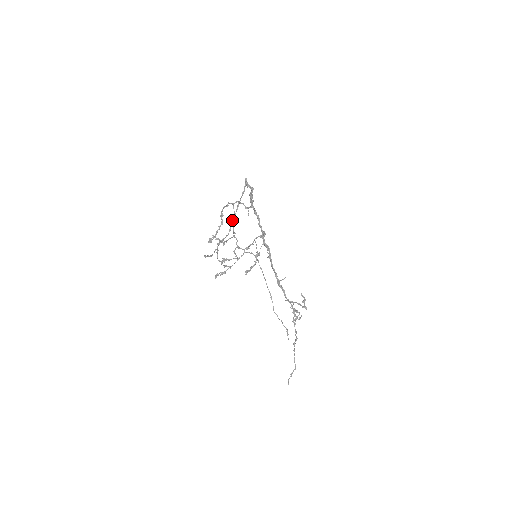
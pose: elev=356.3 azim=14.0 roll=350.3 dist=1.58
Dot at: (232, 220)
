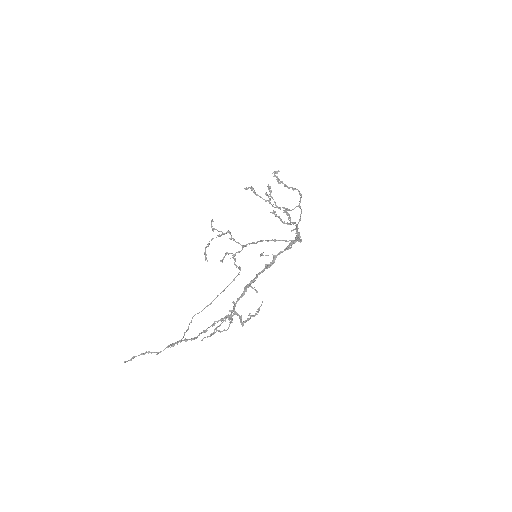
Dot at: (286, 208)
